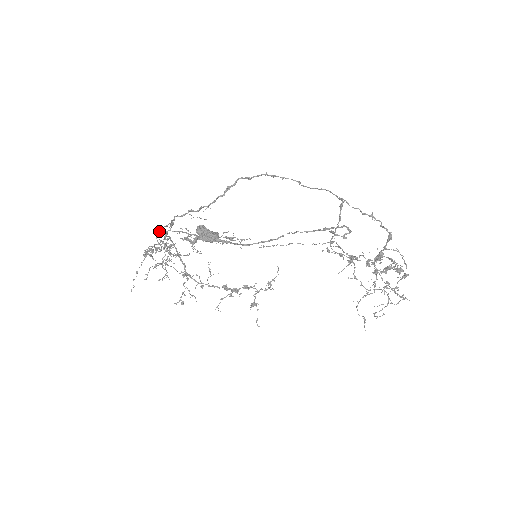
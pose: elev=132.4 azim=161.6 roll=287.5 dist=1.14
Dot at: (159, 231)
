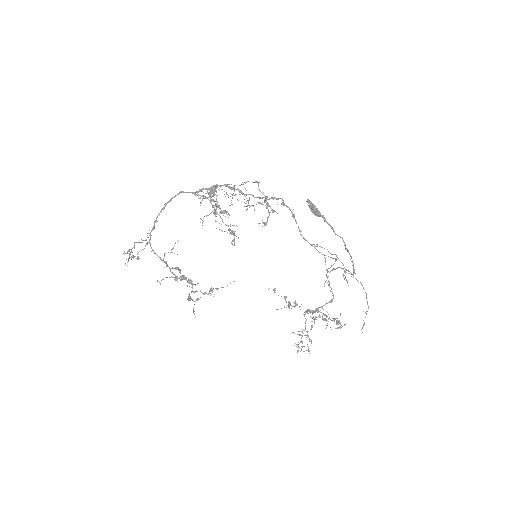
Dot at: (258, 182)
